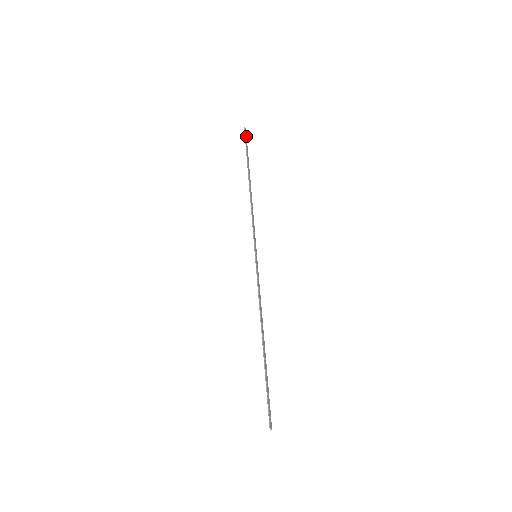
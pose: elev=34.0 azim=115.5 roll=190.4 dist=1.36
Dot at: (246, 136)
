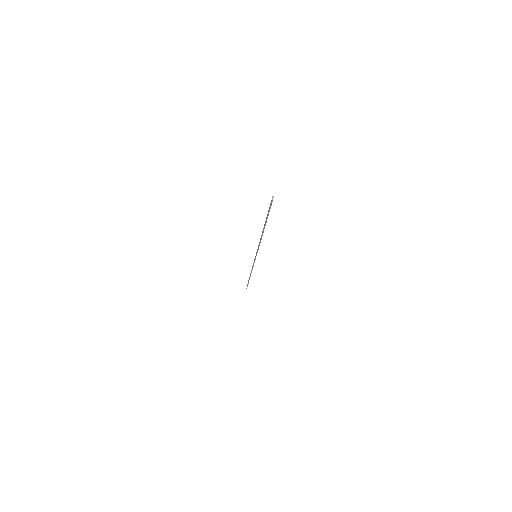
Dot at: (247, 286)
